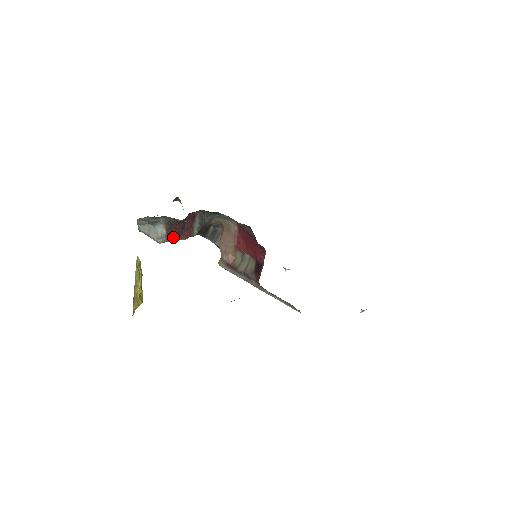
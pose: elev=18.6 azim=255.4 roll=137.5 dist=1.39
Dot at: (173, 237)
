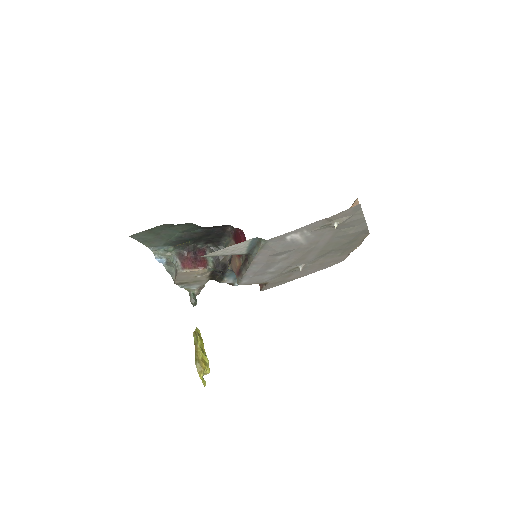
Dot at: (188, 266)
